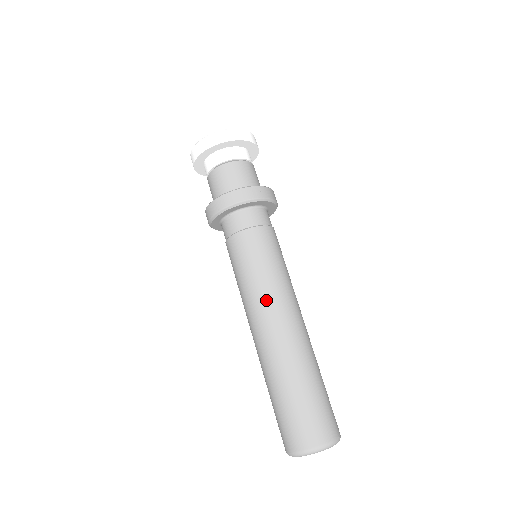
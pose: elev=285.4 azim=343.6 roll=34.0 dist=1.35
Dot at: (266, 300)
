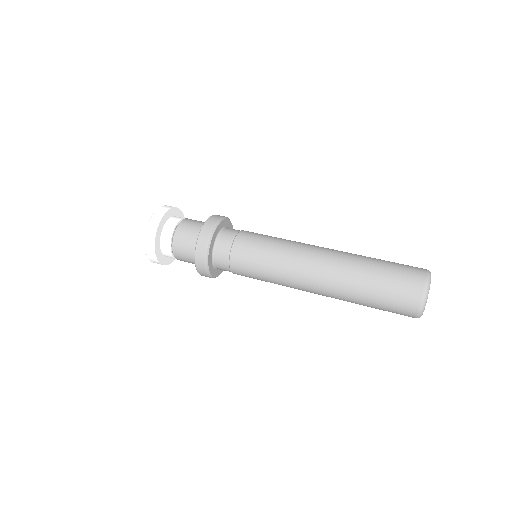
Dot at: (300, 244)
